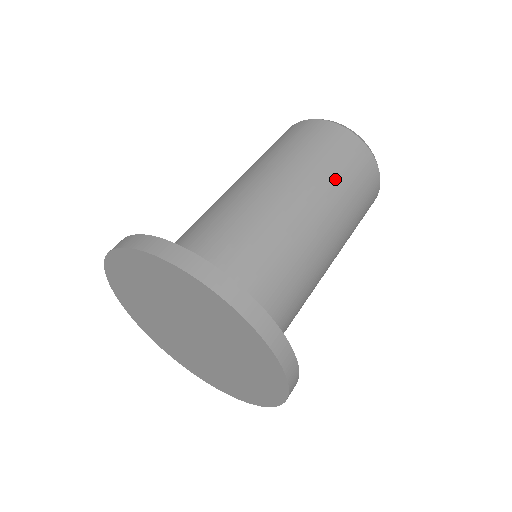
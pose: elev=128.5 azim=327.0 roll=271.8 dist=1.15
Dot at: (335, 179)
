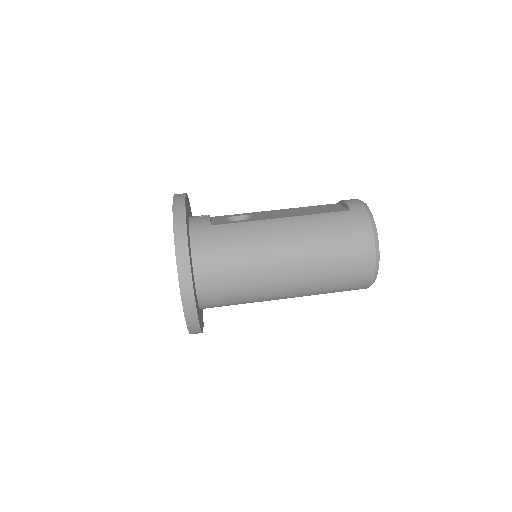
Dot at: (325, 286)
